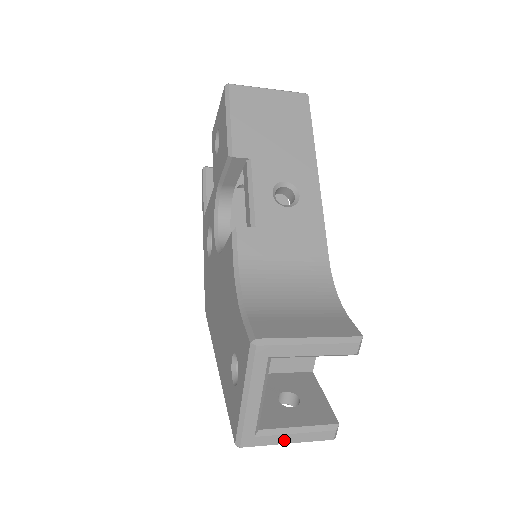
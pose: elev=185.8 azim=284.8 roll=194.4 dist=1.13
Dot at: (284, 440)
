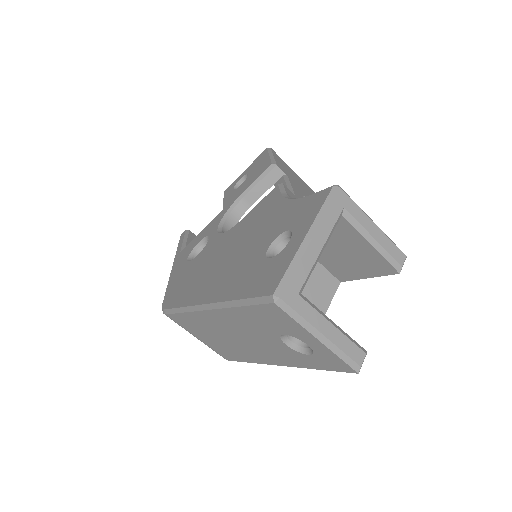
Dot at: (320, 325)
